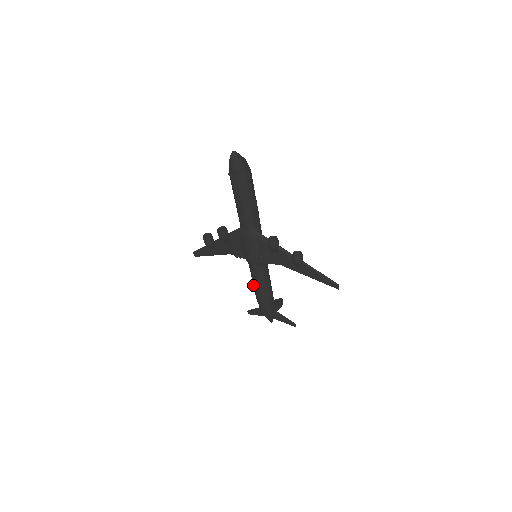
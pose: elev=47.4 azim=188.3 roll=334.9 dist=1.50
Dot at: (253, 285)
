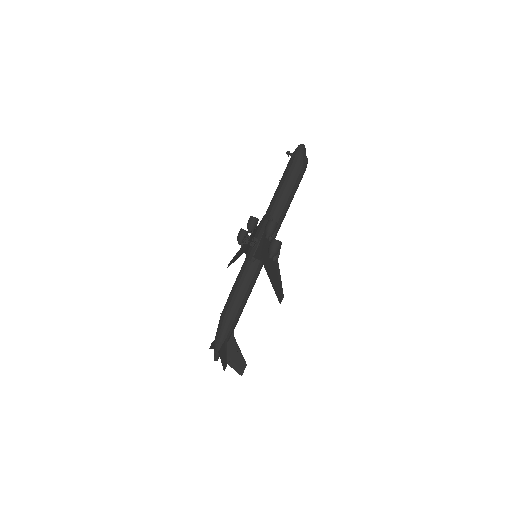
Dot at: occluded
